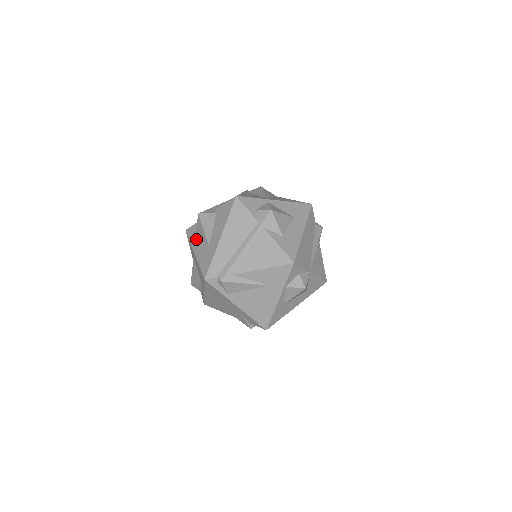
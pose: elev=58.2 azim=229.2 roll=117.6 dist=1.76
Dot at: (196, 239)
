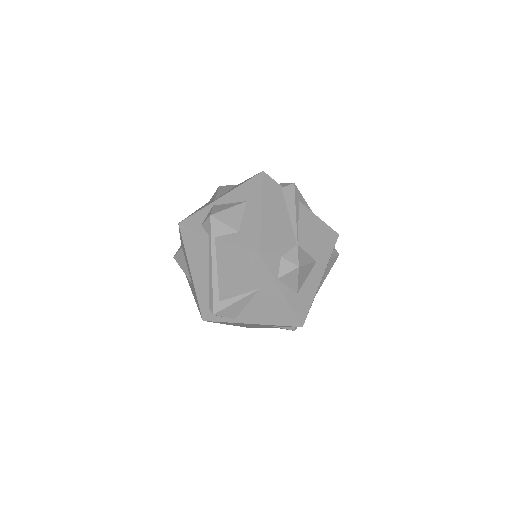
Dot at: occluded
